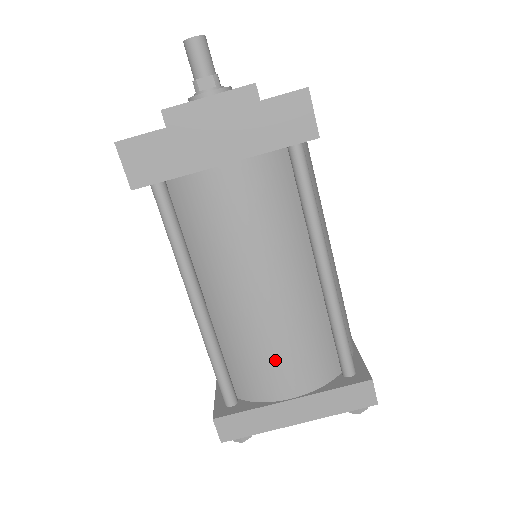
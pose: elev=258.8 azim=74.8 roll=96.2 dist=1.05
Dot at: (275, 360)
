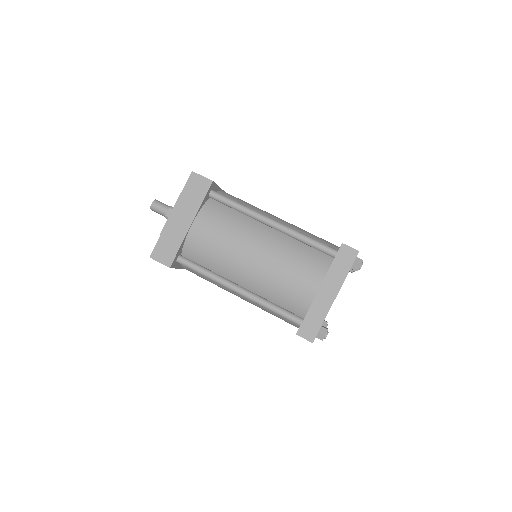
Dot at: (292, 279)
